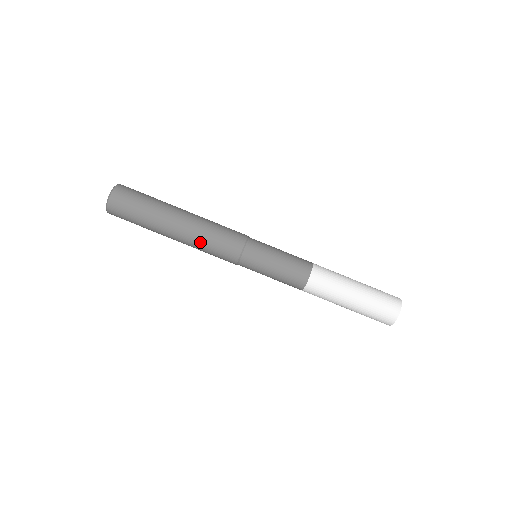
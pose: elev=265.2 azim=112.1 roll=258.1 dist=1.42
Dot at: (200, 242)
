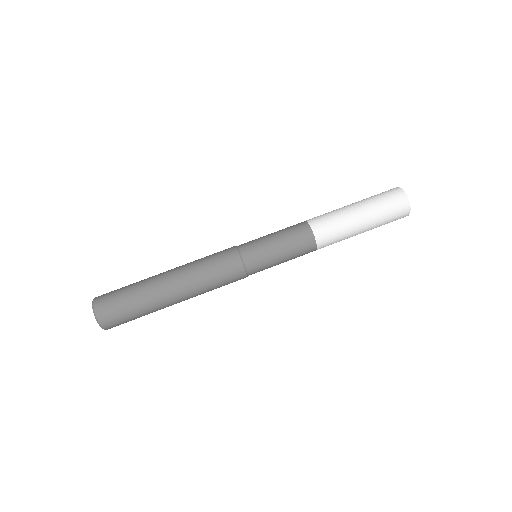
Dot at: (196, 270)
